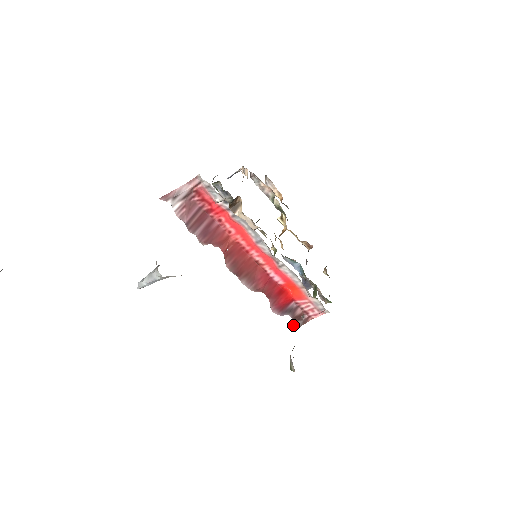
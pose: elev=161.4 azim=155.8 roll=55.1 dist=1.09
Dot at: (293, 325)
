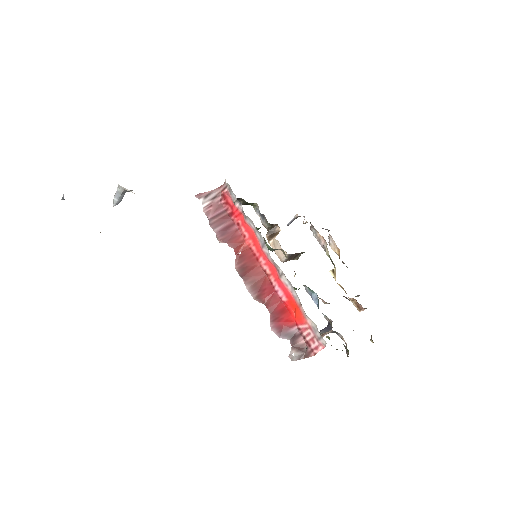
Dot at: occluded
